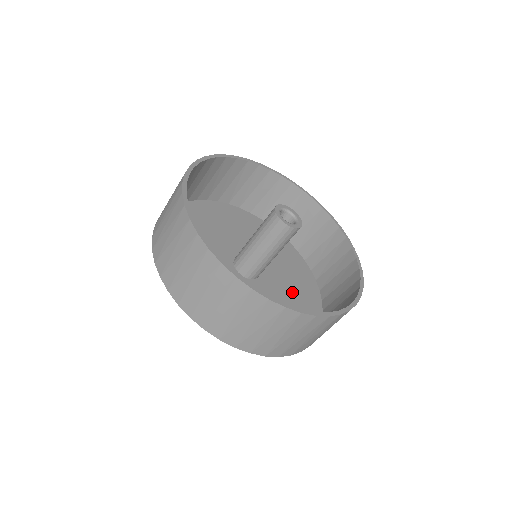
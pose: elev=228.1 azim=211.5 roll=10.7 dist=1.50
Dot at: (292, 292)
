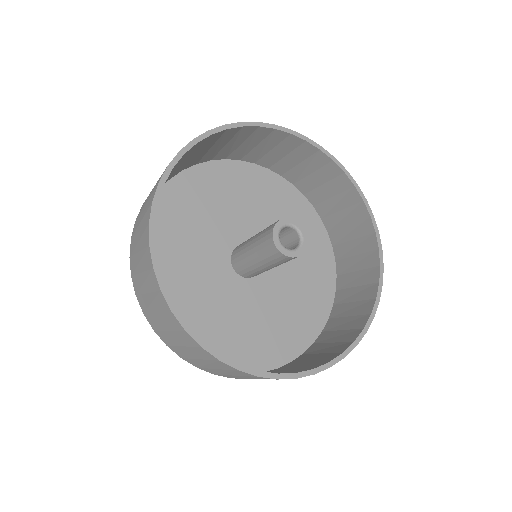
Dot at: occluded
